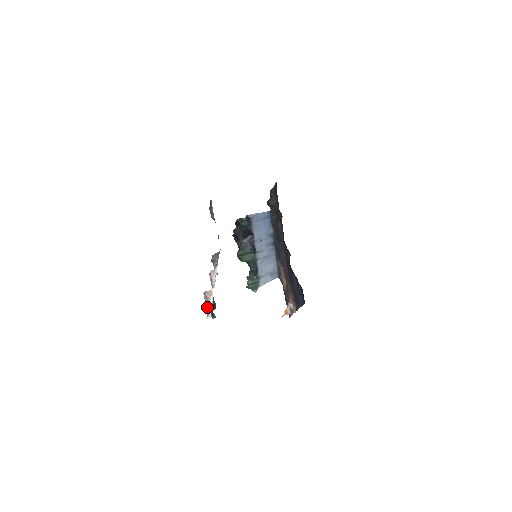
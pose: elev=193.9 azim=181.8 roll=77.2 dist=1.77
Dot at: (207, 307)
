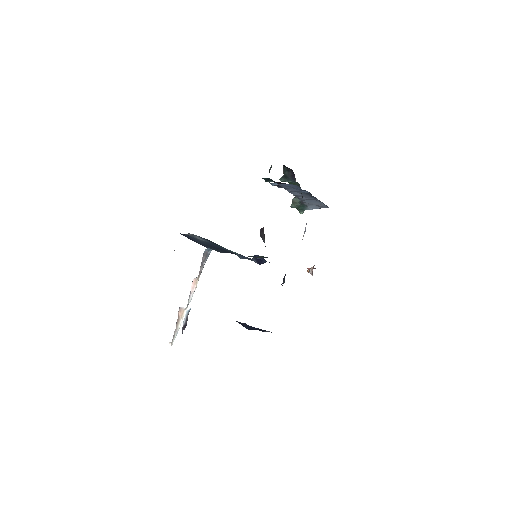
Dot at: (174, 331)
